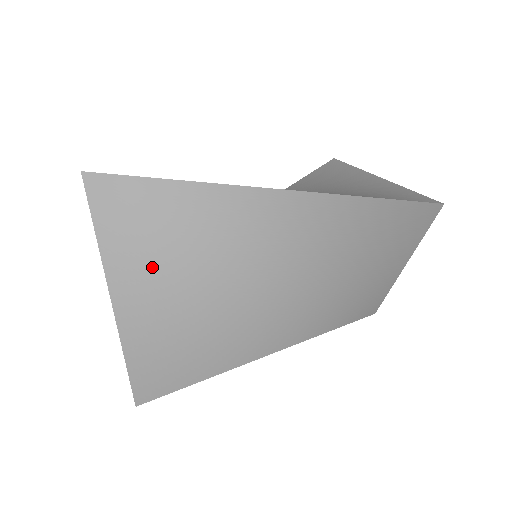
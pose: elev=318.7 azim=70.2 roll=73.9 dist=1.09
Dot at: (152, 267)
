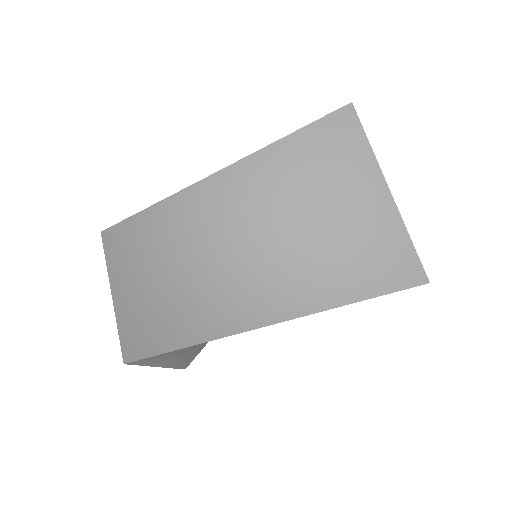
Dot at: (190, 347)
